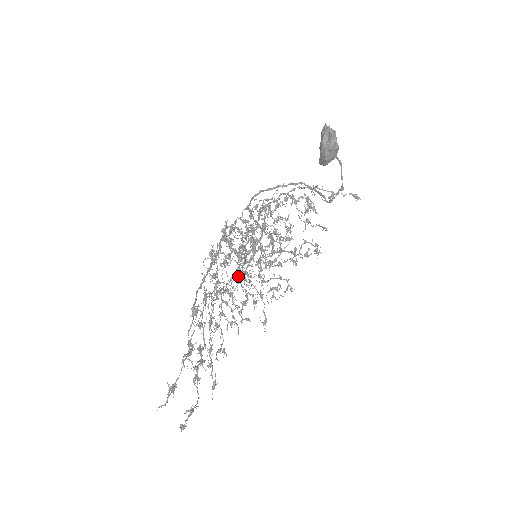
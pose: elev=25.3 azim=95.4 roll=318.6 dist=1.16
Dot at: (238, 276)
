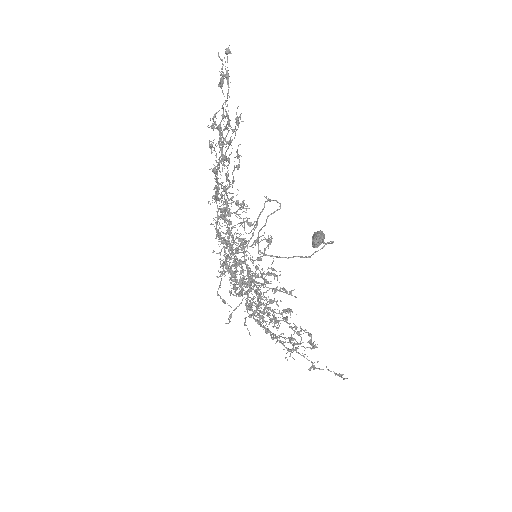
Dot at: (237, 243)
